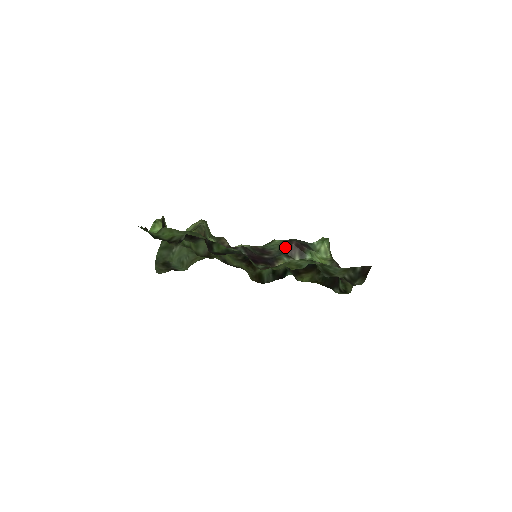
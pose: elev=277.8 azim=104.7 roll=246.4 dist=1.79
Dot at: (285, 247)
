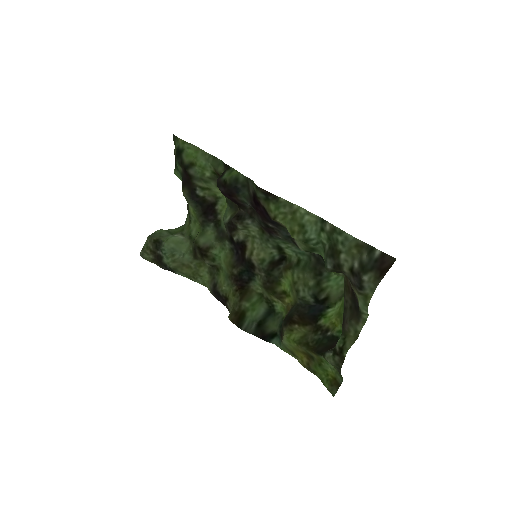
Dot at: occluded
